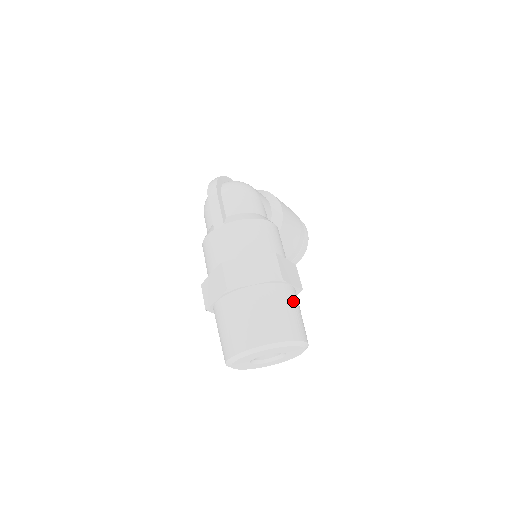
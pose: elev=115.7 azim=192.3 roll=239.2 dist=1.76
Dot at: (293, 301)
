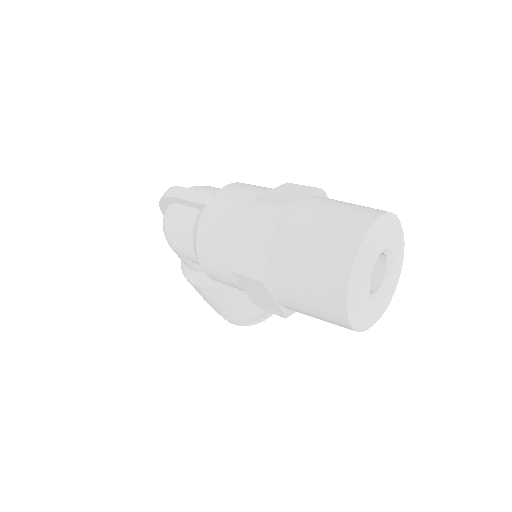
Dot at: occluded
